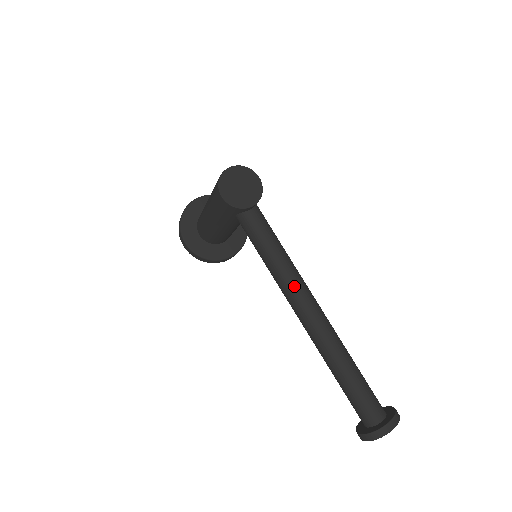
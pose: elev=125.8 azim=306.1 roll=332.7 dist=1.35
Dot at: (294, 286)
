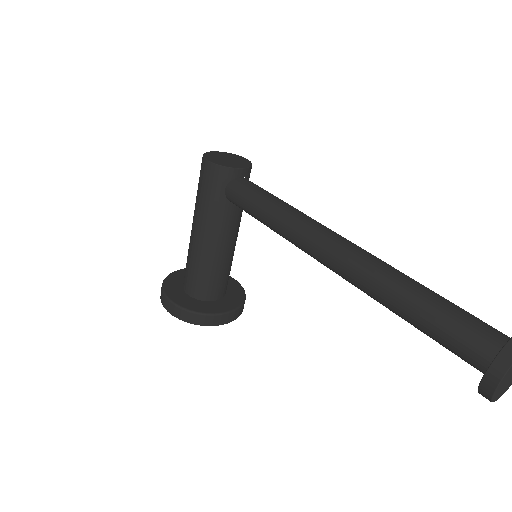
Dot at: (307, 220)
